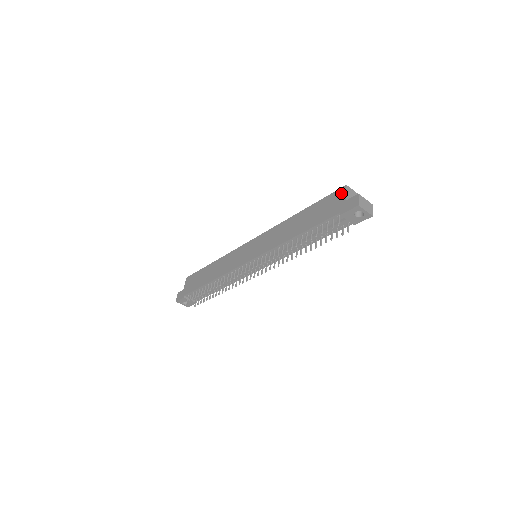
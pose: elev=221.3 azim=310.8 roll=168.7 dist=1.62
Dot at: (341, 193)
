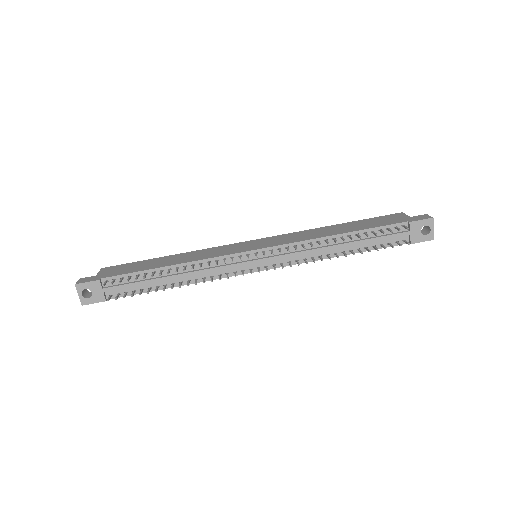
Dot at: (399, 215)
